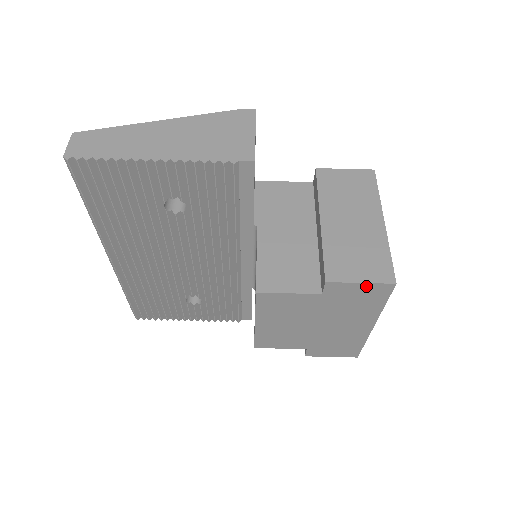
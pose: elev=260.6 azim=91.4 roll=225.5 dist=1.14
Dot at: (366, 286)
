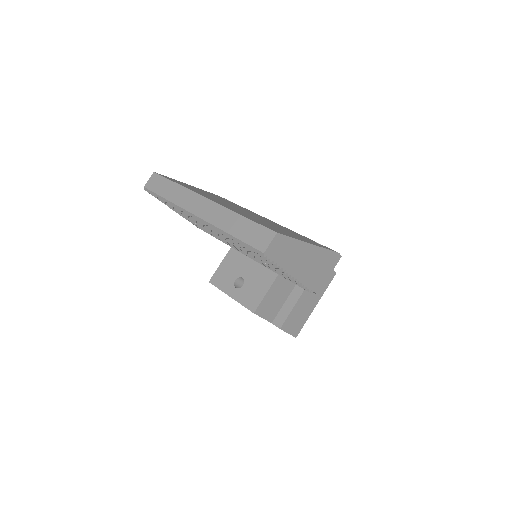
Dot at: (288, 333)
